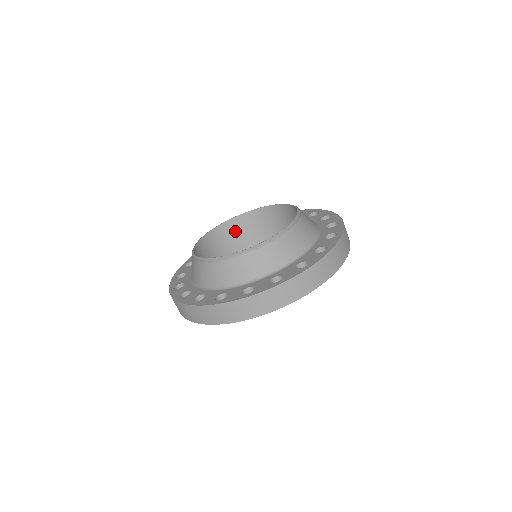
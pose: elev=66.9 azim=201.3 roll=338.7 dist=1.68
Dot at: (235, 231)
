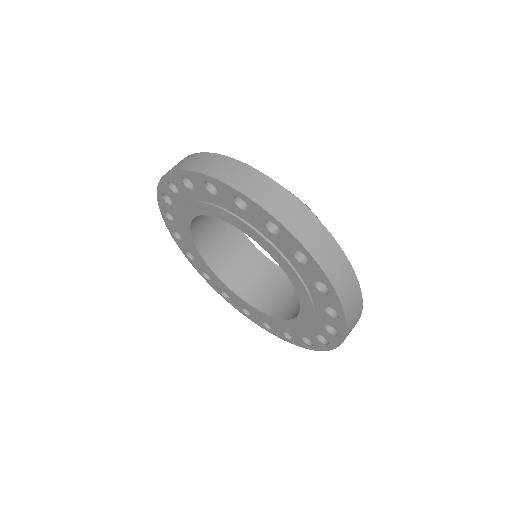
Dot at: (263, 273)
